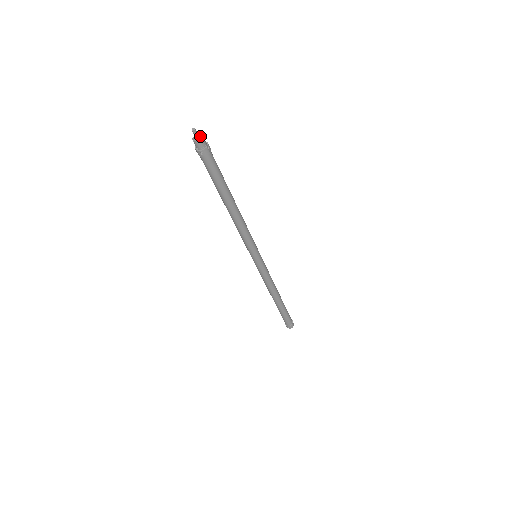
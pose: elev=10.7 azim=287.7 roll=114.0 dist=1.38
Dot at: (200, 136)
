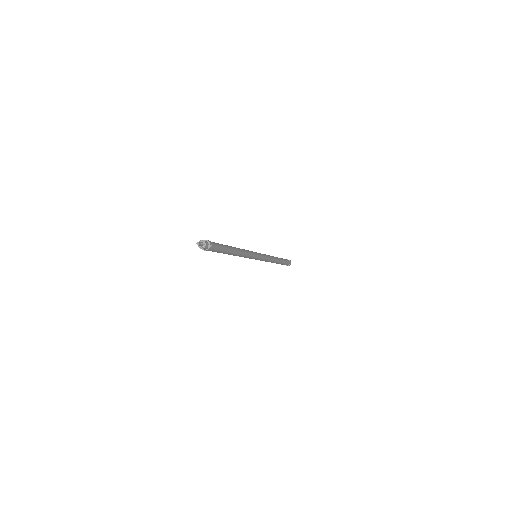
Dot at: (203, 243)
